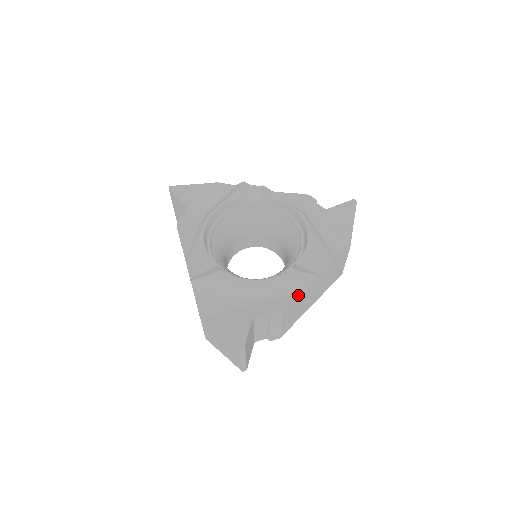
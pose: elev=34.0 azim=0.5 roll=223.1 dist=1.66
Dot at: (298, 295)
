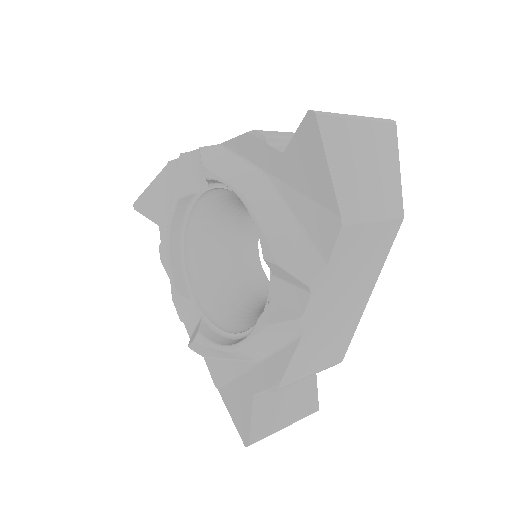
Dot at: (291, 352)
